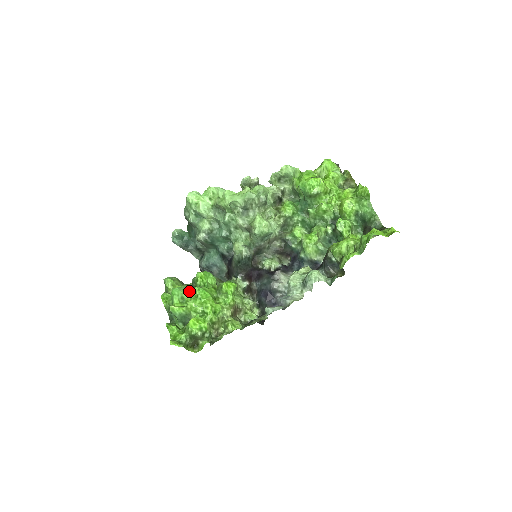
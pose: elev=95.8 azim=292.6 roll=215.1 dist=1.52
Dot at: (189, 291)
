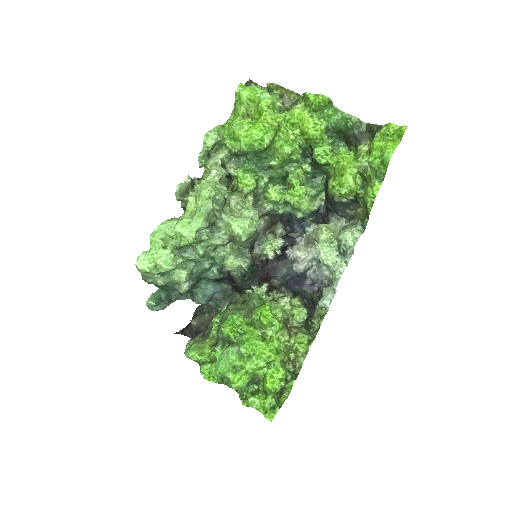
Dot at: (233, 355)
